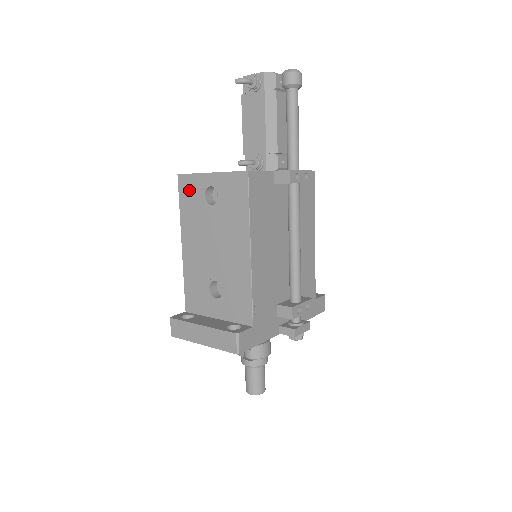
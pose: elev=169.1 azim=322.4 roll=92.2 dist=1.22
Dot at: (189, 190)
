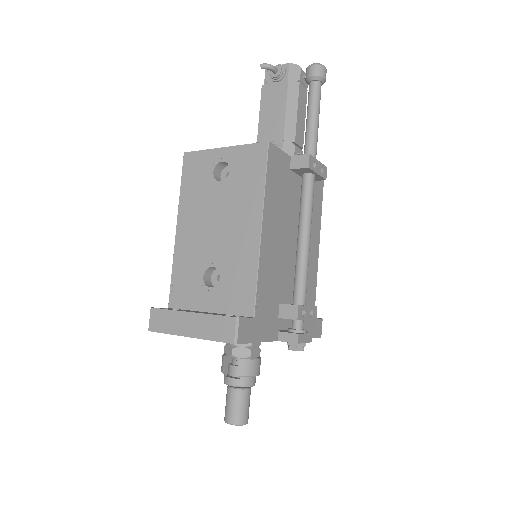
Dot at: (195, 168)
